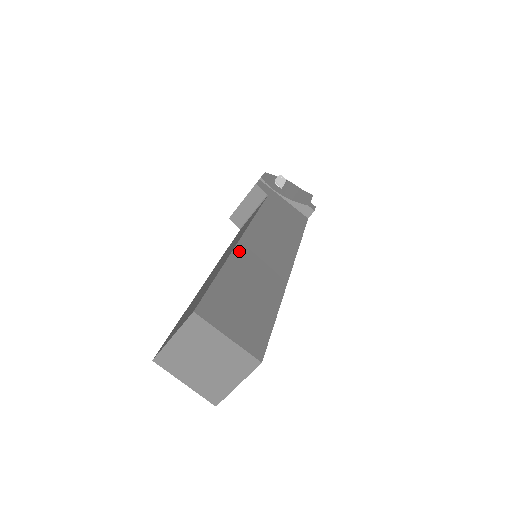
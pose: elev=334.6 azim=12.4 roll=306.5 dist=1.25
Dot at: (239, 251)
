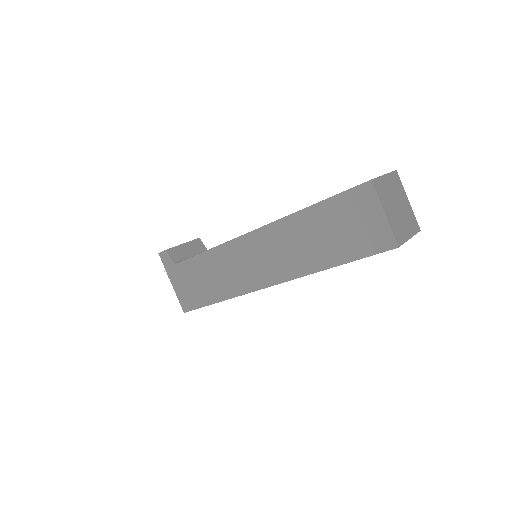
Dot at: occluded
